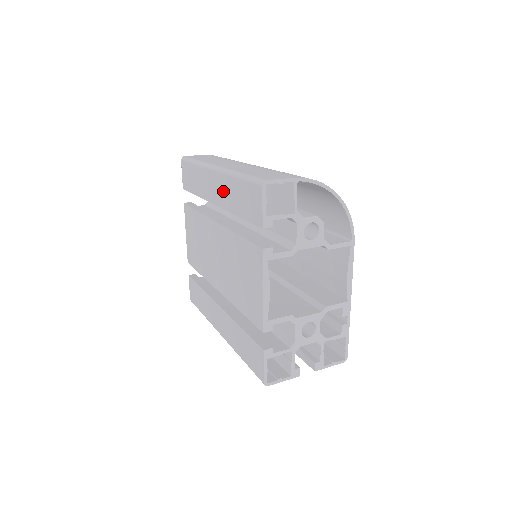
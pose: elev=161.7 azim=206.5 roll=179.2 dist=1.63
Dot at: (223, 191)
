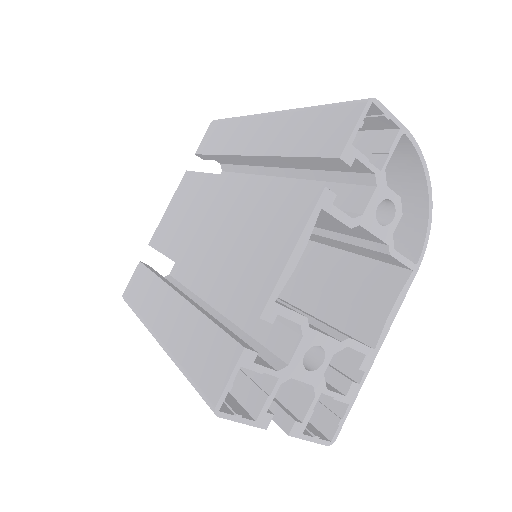
Dot at: (275, 133)
